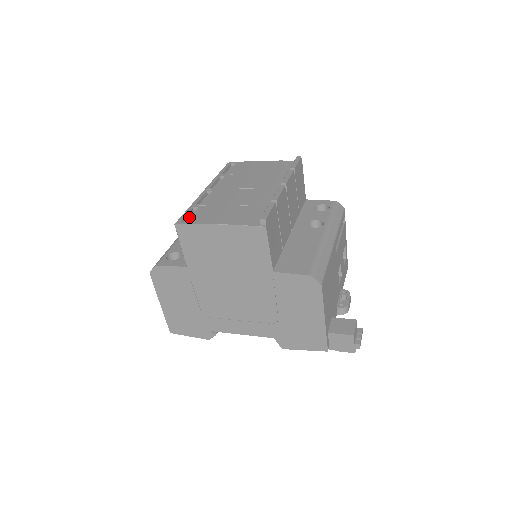
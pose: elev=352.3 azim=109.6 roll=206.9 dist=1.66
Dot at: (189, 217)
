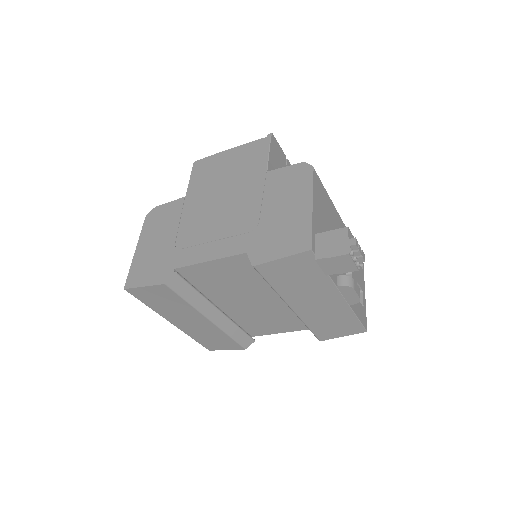
Dot at: occluded
